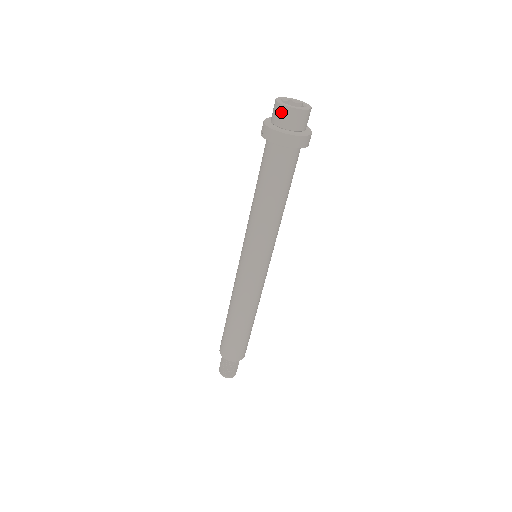
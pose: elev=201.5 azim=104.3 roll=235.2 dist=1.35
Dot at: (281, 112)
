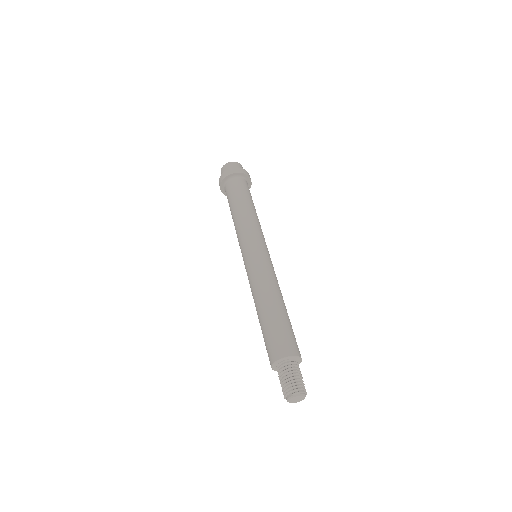
Dot at: (221, 173)
